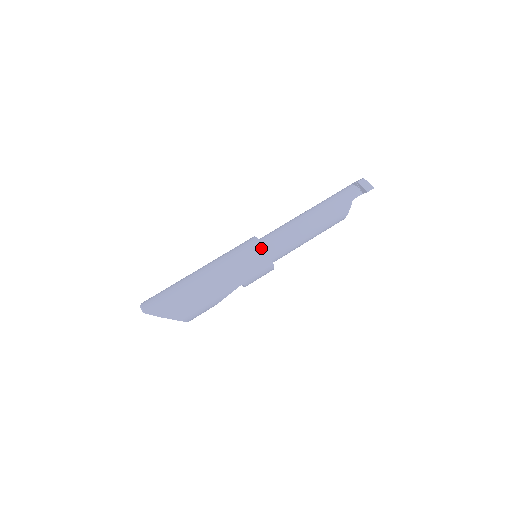
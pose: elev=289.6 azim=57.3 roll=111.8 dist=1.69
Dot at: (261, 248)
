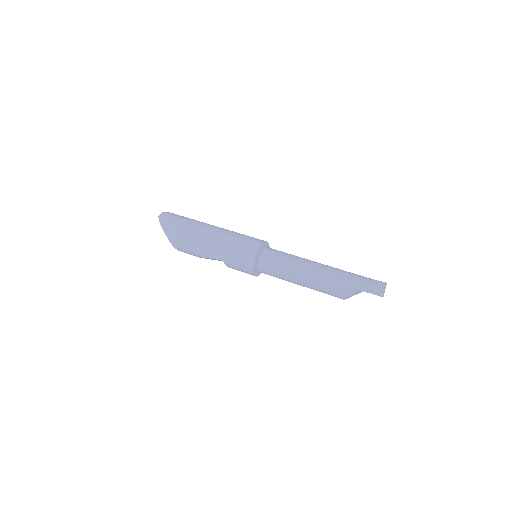
Dot at: (255, 250)
